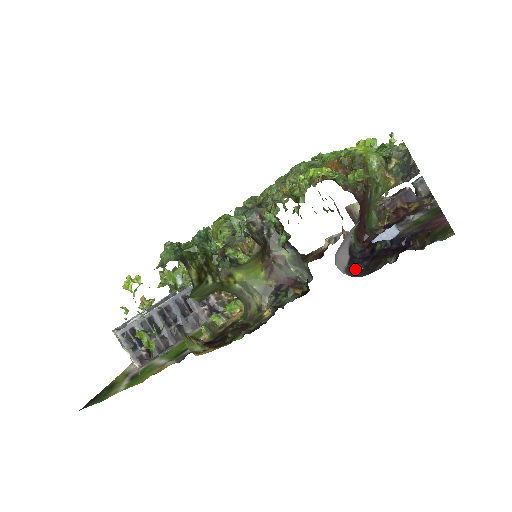
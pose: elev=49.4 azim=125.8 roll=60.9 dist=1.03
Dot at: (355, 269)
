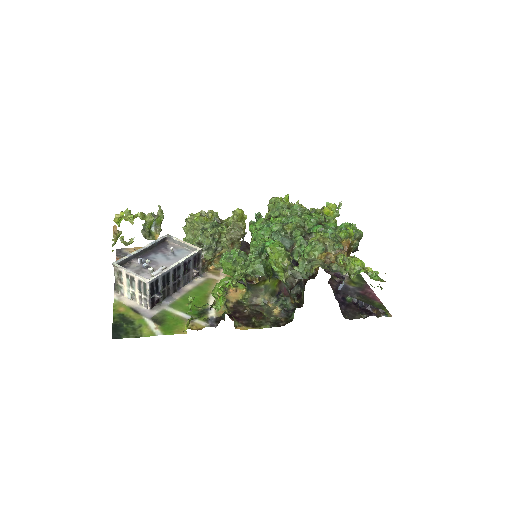
Dot at: (341, 311)
